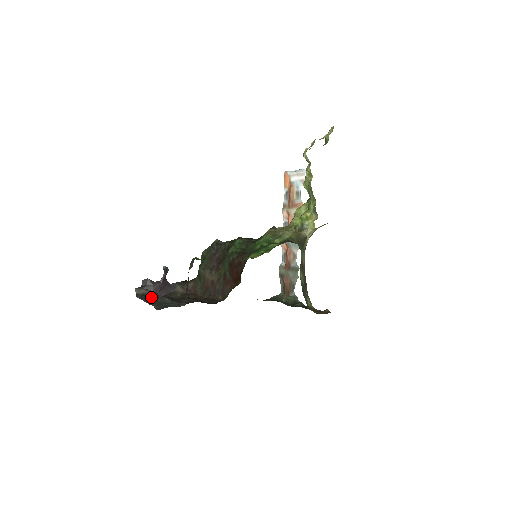
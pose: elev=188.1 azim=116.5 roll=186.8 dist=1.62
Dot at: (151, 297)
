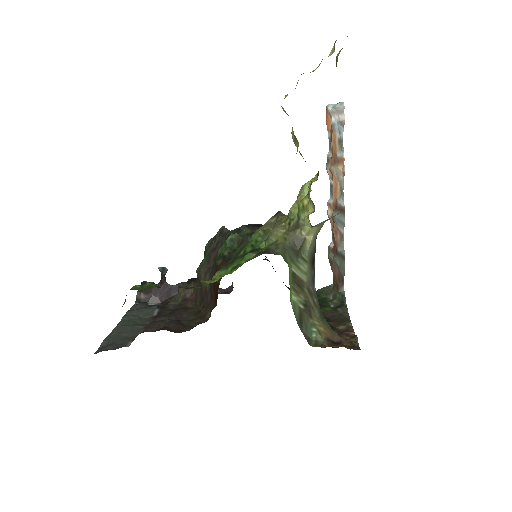
Dot at: (150, 303)
